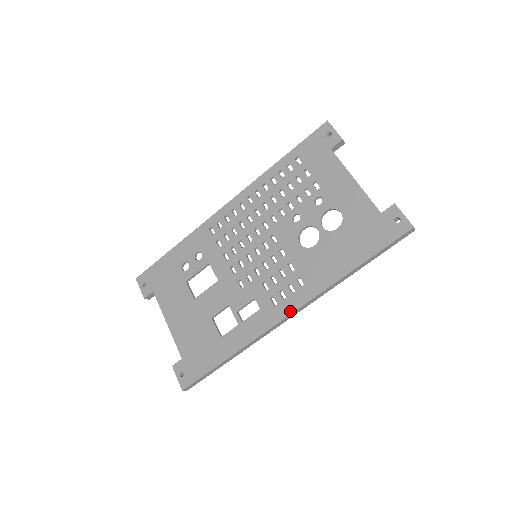
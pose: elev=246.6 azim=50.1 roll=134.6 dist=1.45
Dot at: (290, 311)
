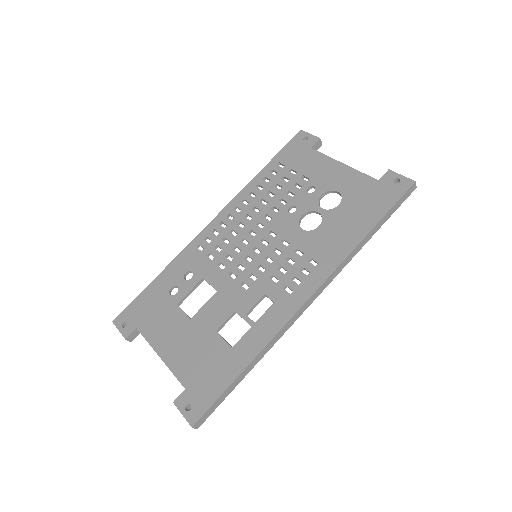
Dot at: (310, 293)
